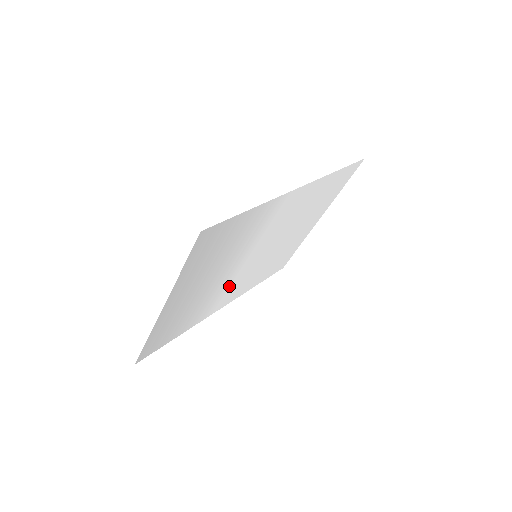
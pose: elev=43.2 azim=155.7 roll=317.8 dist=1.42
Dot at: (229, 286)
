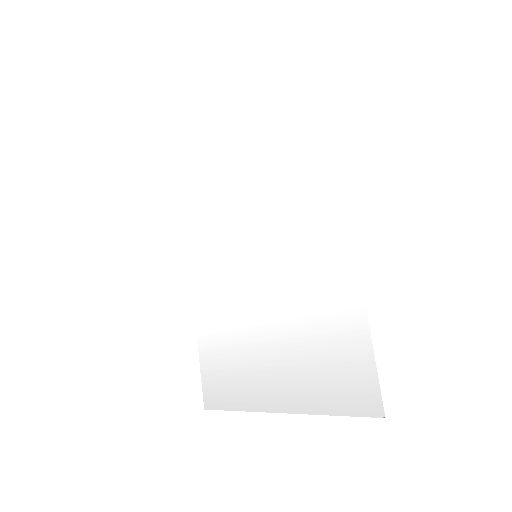
Dot at: (227, 286)
